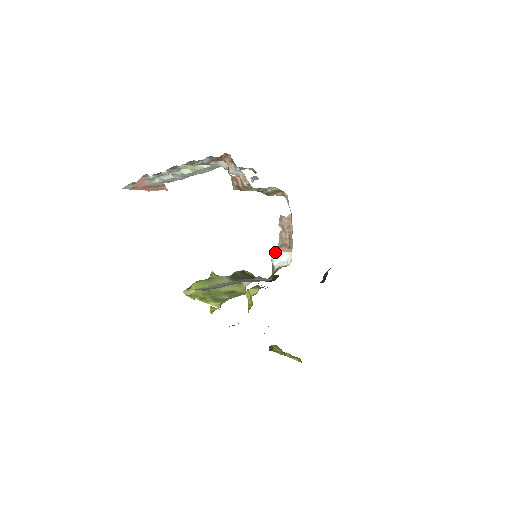
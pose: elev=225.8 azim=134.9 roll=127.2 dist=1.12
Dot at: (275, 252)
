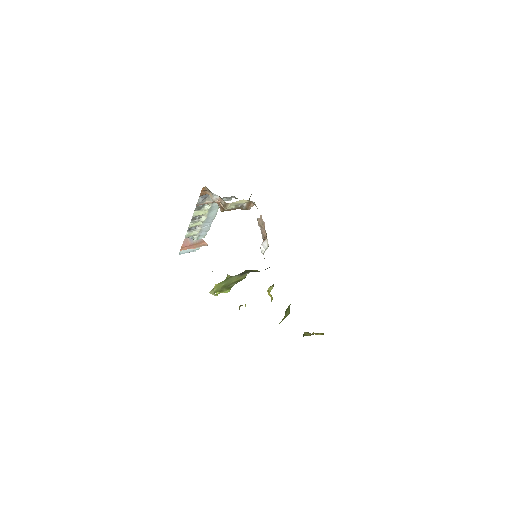
Dot at: (261, 245)
